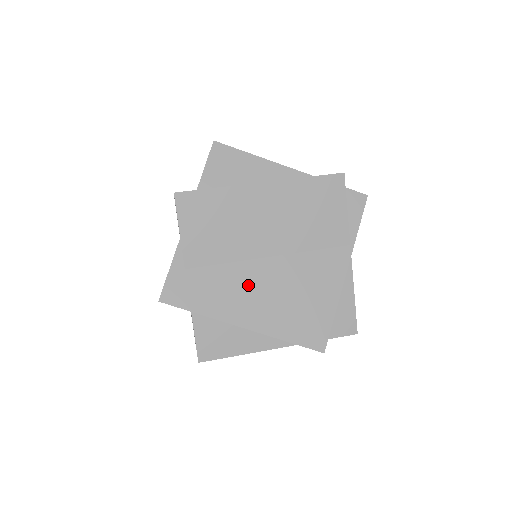
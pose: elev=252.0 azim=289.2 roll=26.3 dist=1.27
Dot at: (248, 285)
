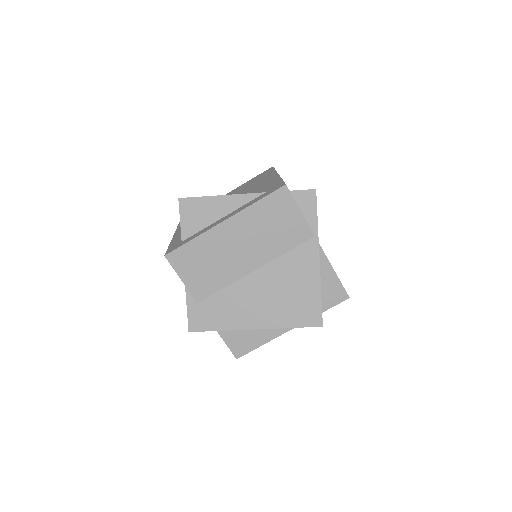
Dot at: (247, 297)
